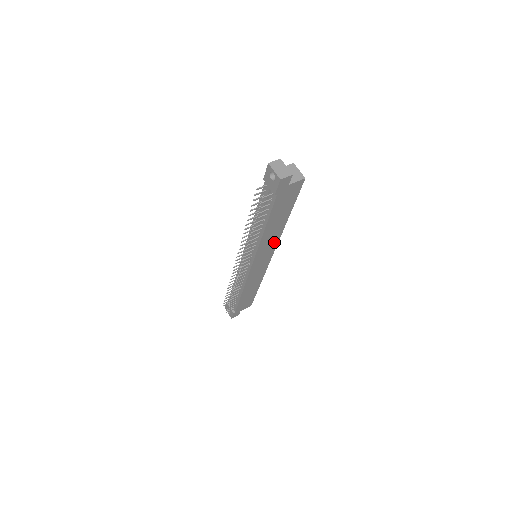
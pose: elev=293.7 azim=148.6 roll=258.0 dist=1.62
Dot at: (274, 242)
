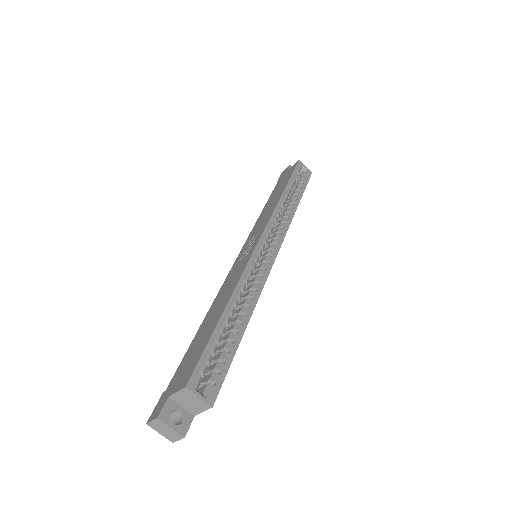
Dot at: occluded
